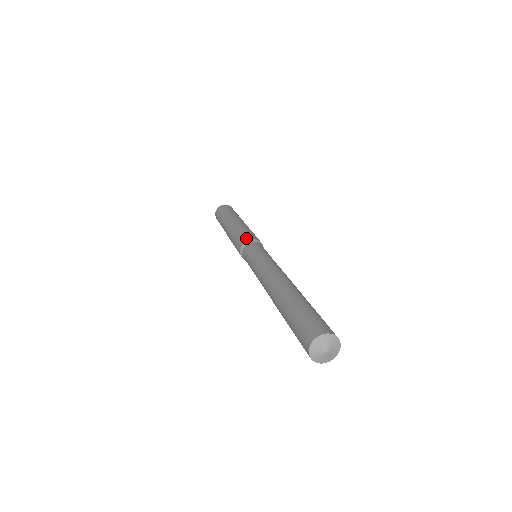
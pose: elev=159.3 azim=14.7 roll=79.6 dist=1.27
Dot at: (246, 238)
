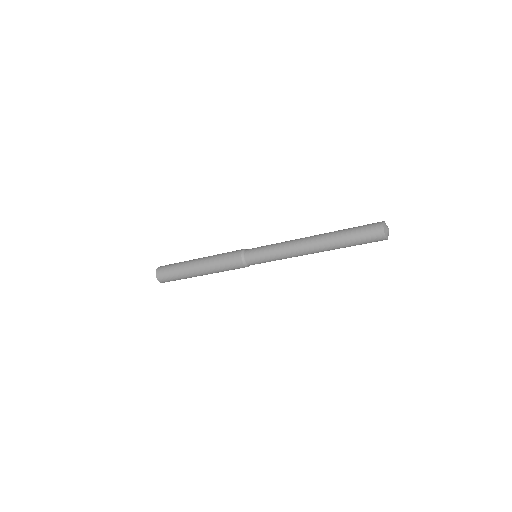
Dot at: (238, 251)
